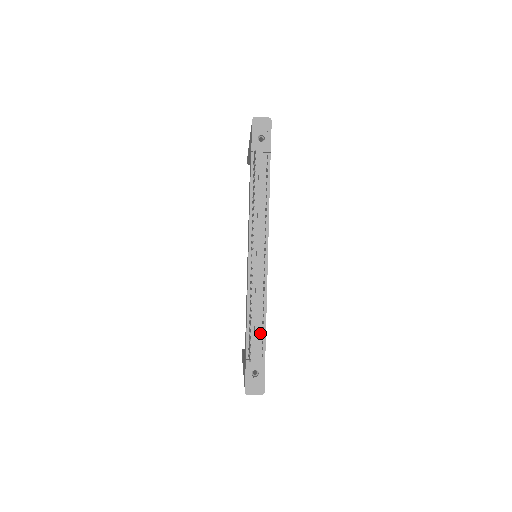
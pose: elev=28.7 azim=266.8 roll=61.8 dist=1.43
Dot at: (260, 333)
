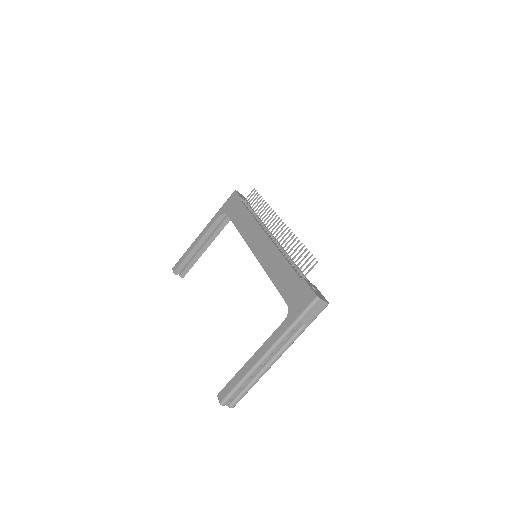
Dot at: occluded
